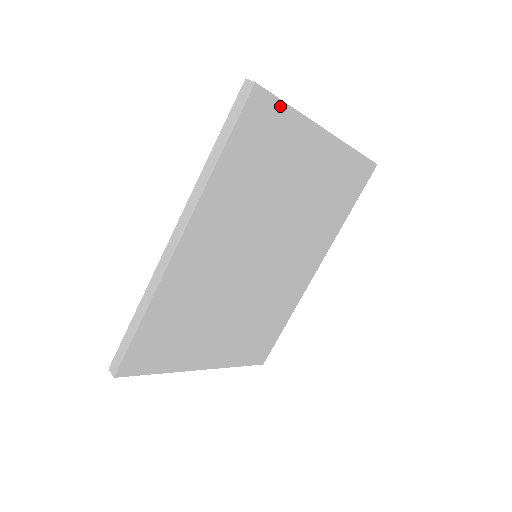
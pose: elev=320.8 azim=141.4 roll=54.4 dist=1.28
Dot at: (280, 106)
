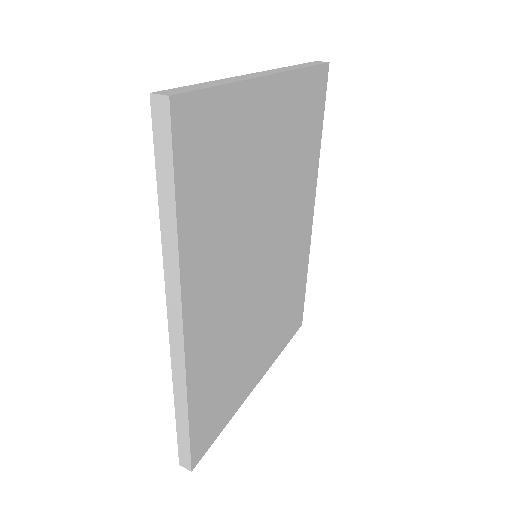
Dot at: (210, 96)
